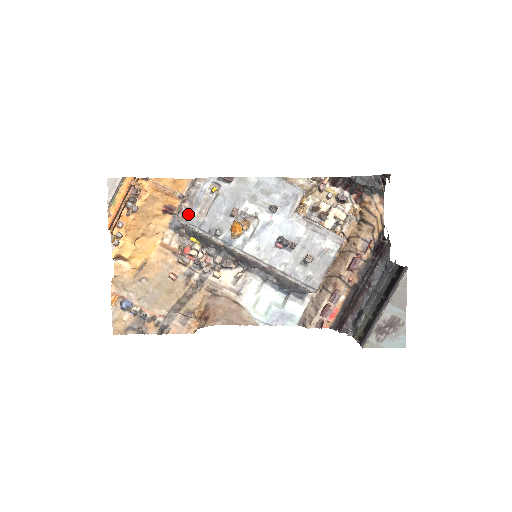
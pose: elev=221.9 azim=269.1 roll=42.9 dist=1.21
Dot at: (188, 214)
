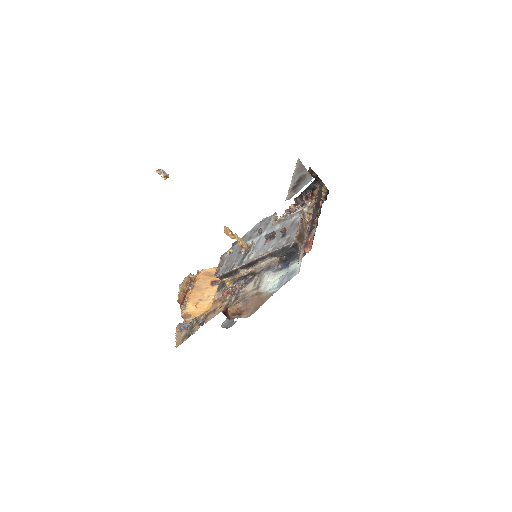
Dot at: (220, 271)
